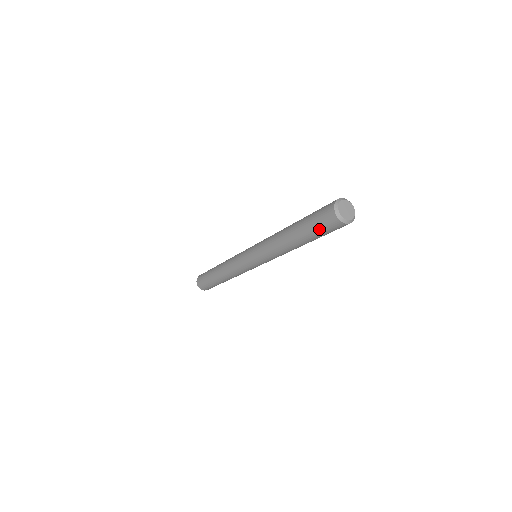
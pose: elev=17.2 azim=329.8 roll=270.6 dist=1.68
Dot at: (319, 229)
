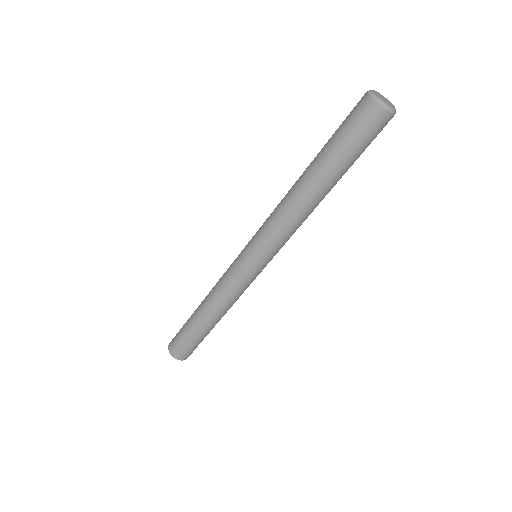
Dot at: (343, 131)
